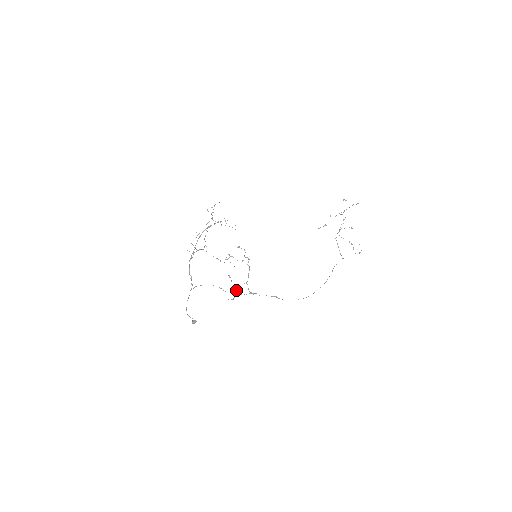
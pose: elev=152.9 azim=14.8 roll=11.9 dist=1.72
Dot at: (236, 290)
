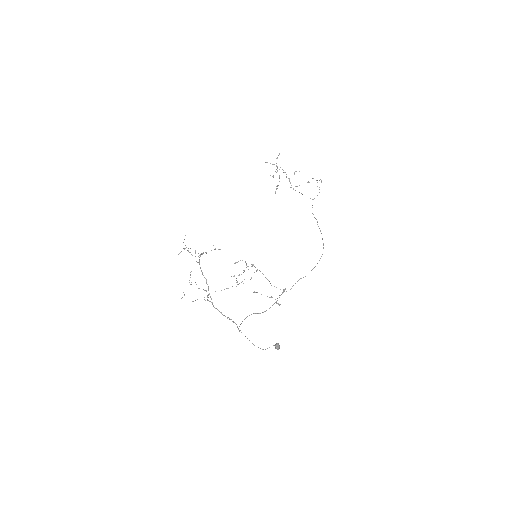
Dot at: (272, 297)
